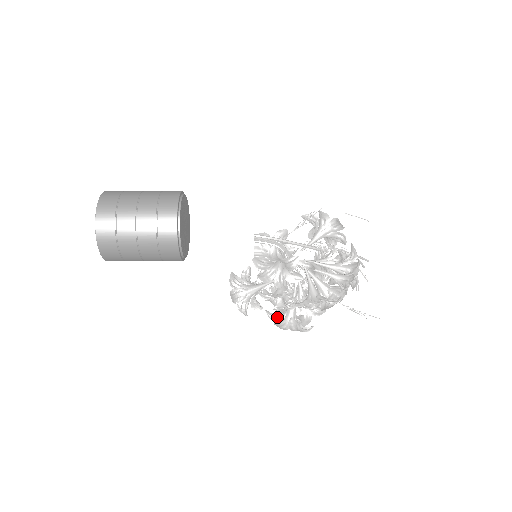
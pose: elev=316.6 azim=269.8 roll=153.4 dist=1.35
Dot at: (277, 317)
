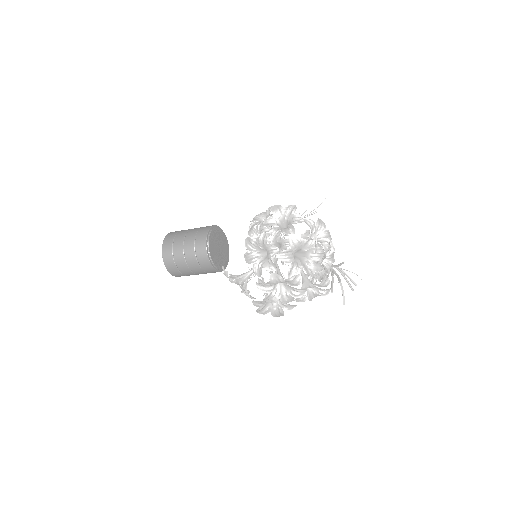
Dot at: (251, 253)
